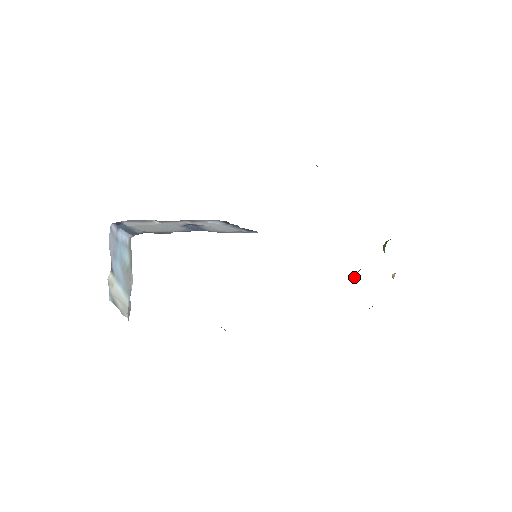
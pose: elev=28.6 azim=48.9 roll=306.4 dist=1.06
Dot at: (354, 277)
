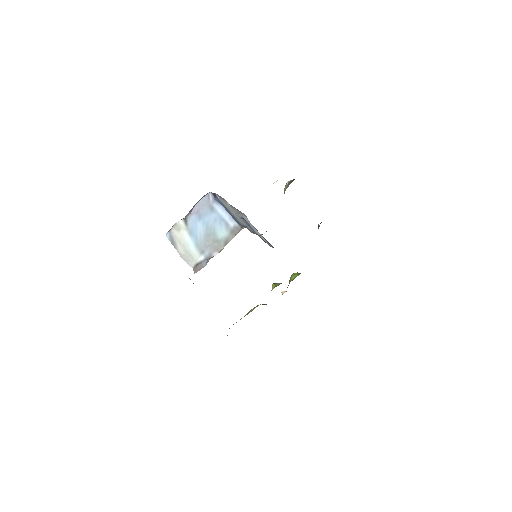
Dot at: (272, 285)
